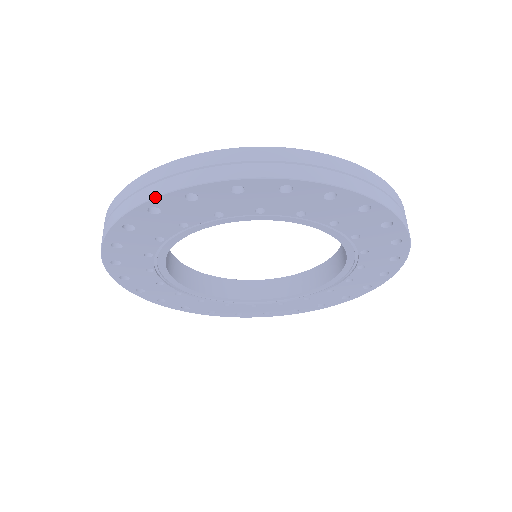
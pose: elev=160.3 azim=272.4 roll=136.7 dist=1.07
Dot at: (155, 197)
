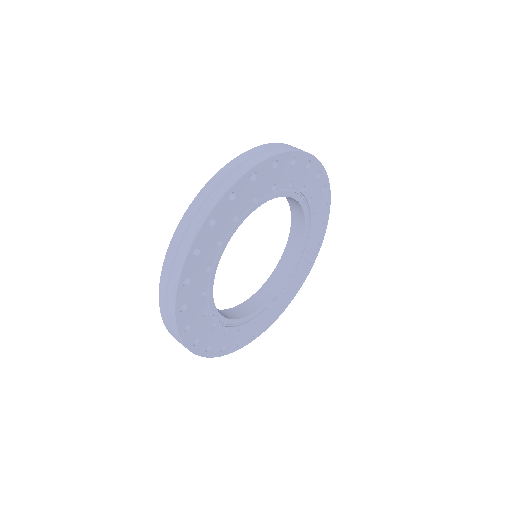
Dot at: (284, 152)
